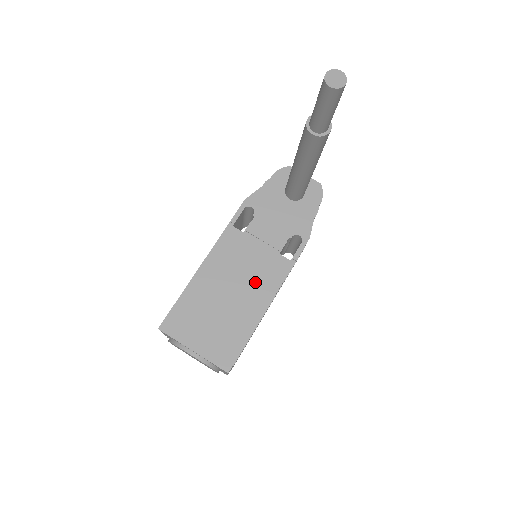
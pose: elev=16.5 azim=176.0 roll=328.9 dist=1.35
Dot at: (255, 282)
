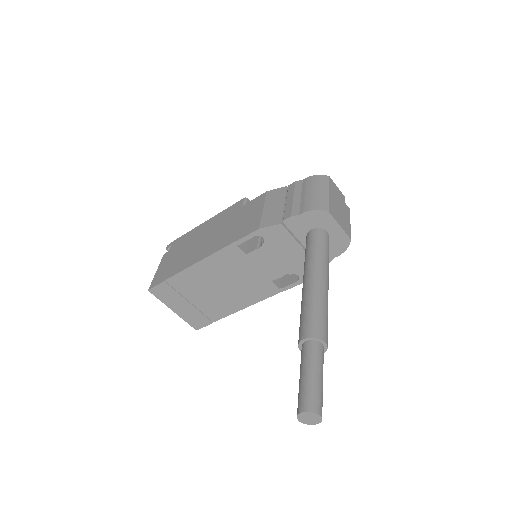
Dot at: (240, 291)
